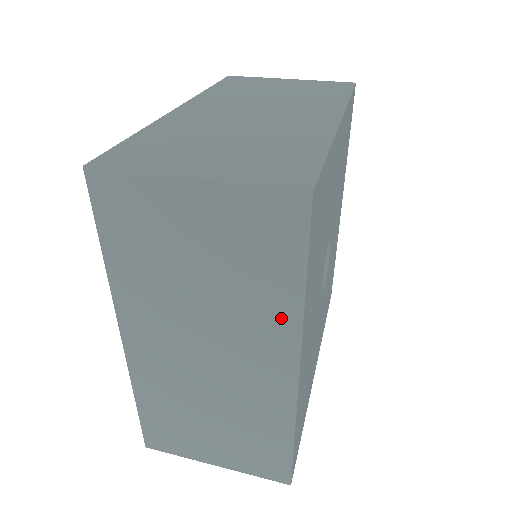
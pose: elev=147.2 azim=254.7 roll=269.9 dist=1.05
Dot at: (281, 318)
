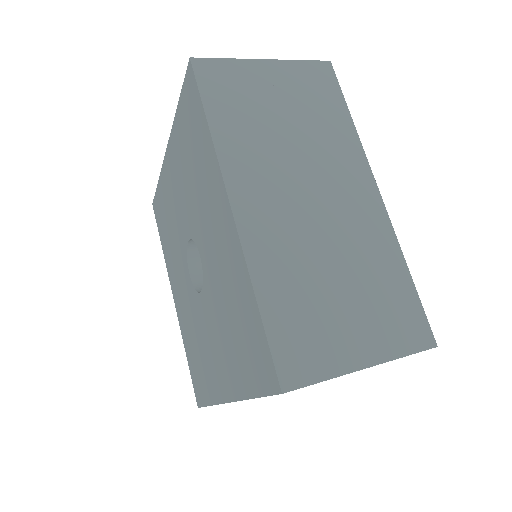
Dot at: (348, 144)
